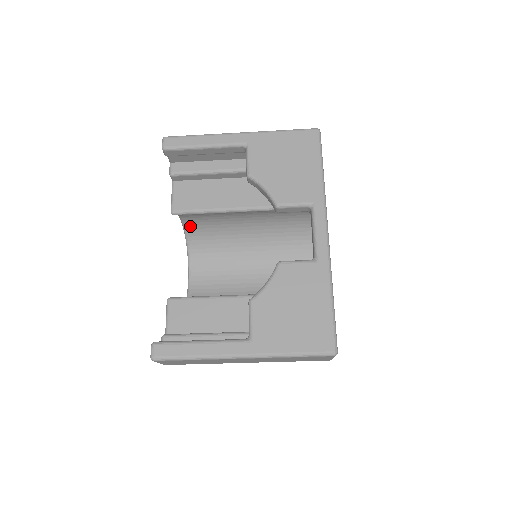
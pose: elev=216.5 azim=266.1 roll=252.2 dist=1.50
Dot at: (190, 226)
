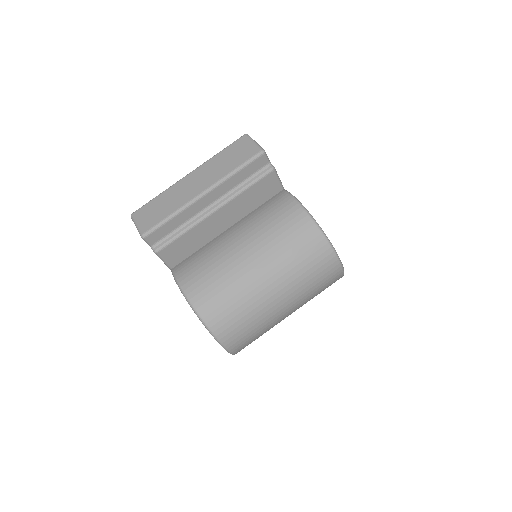
Dot at: occluded
